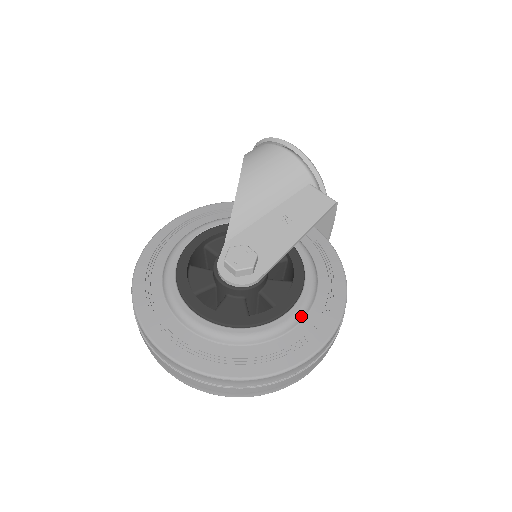
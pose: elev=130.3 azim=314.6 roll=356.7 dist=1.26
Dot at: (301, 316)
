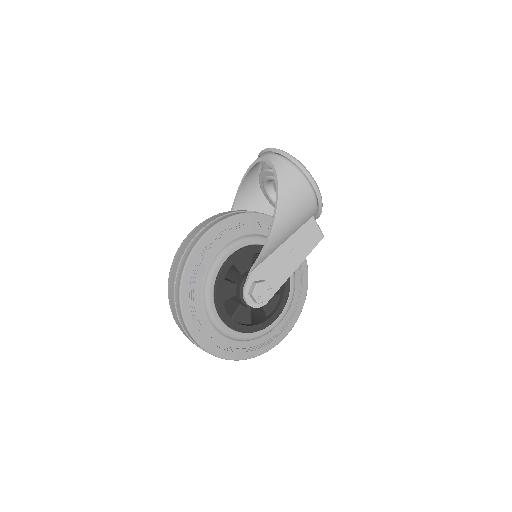
Dot at: (280, 323)
